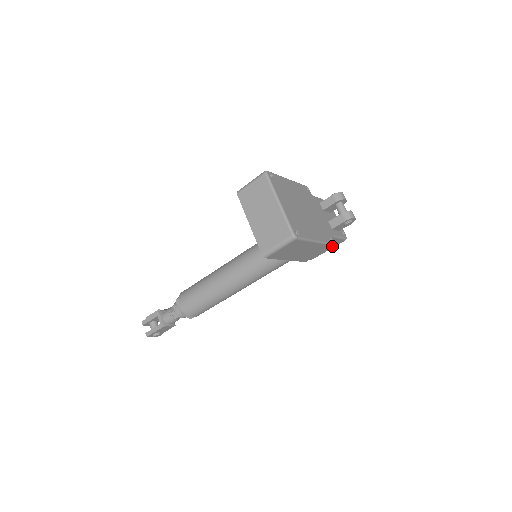
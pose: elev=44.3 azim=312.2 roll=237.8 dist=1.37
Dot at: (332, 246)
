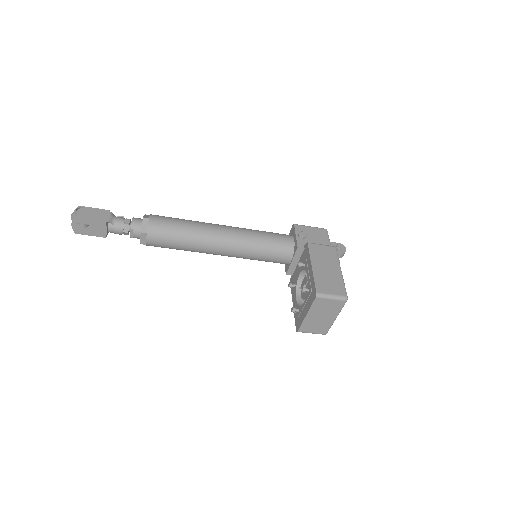
Dot at: occluded
